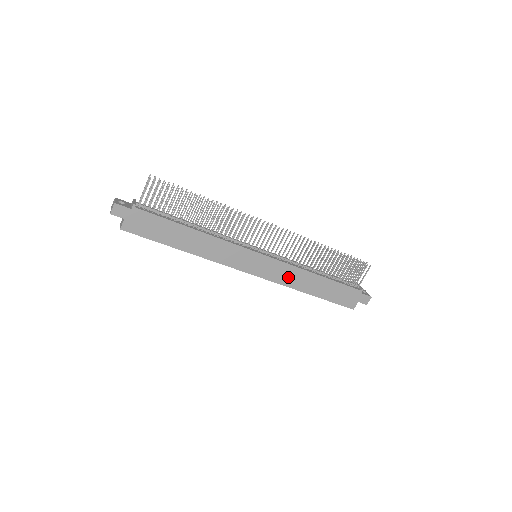
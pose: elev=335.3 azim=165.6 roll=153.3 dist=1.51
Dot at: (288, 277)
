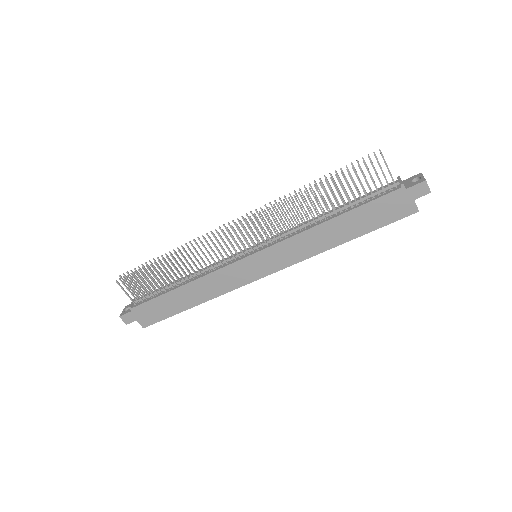
Dot at: (301, 249)
